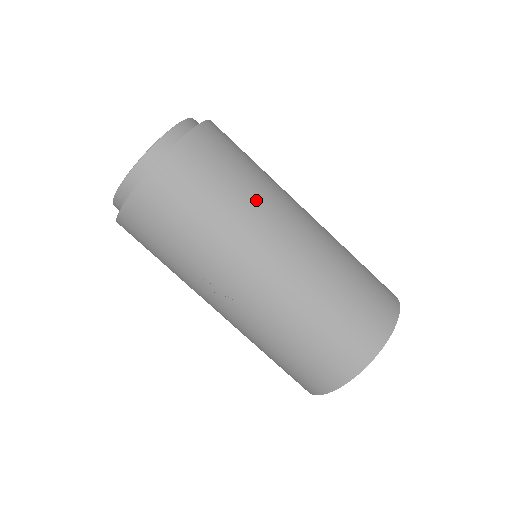
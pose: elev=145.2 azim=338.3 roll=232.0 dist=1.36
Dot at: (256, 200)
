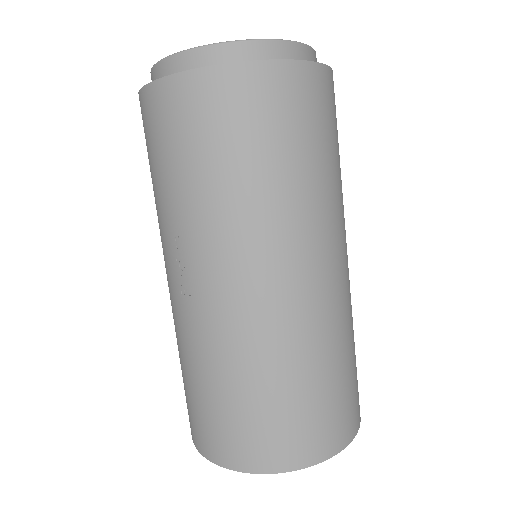
Dot at: (306, 202)
